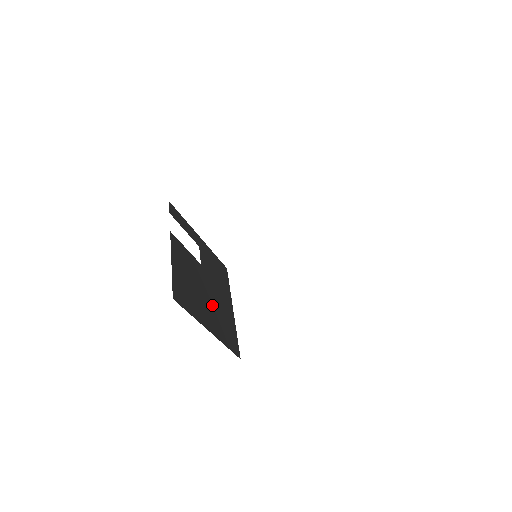
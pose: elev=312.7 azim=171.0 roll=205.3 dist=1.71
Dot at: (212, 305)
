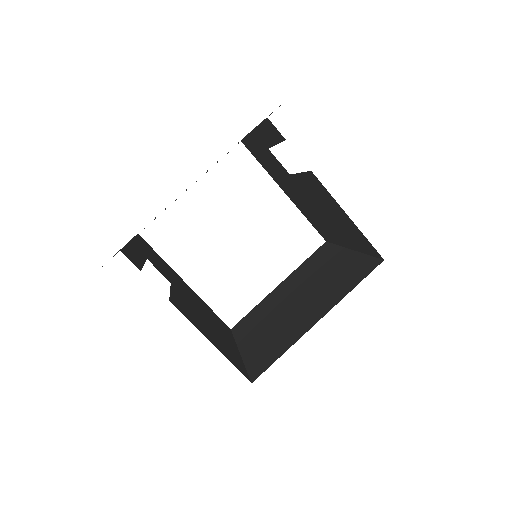
Dot at: (207, 317)
